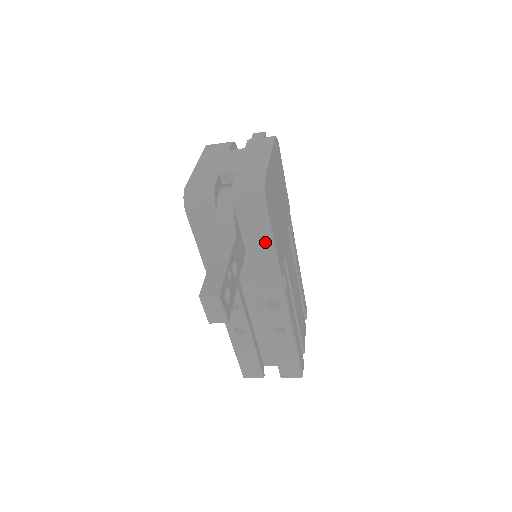
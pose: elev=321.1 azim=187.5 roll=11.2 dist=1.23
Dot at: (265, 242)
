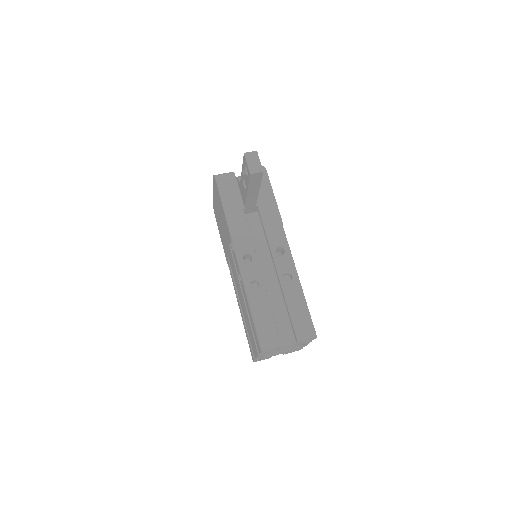
Dot at: (268, 197)
